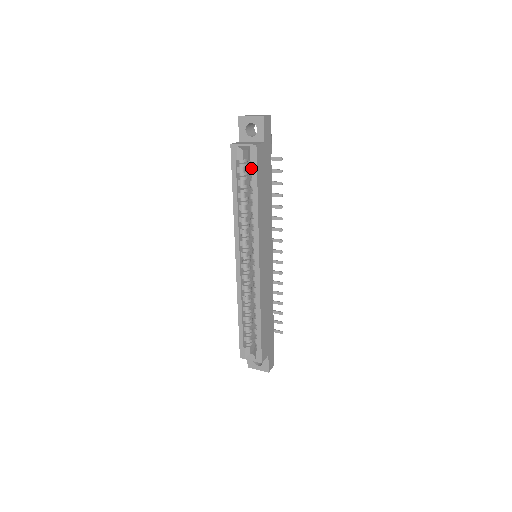
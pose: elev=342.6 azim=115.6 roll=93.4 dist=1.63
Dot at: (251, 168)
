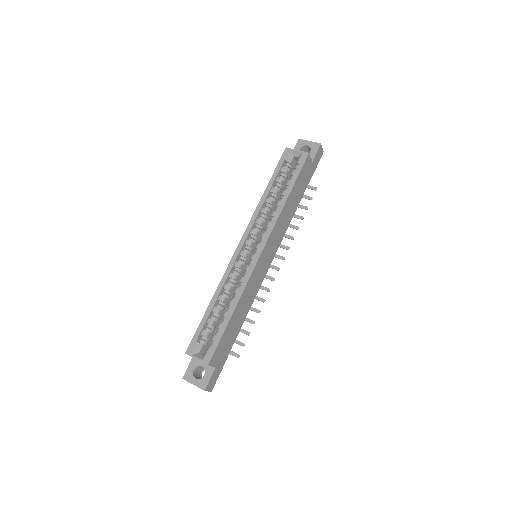
Dot at: (295, 170)
